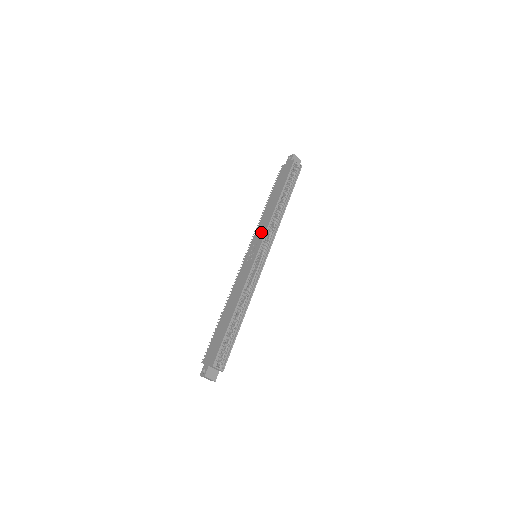
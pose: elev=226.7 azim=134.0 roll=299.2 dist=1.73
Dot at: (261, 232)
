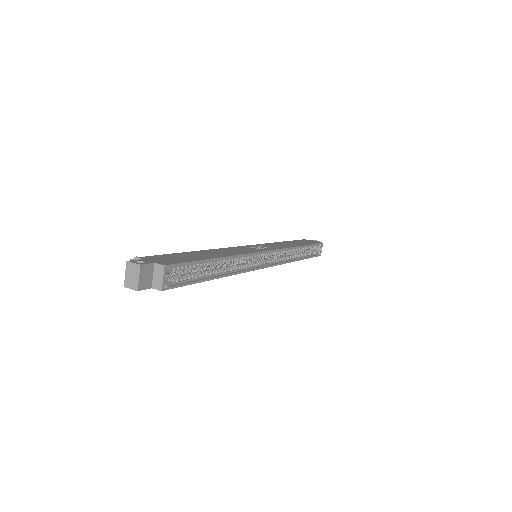
Dot at: (275, 246)
